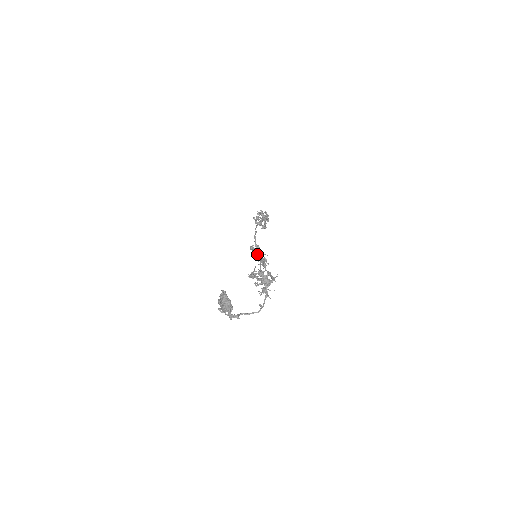
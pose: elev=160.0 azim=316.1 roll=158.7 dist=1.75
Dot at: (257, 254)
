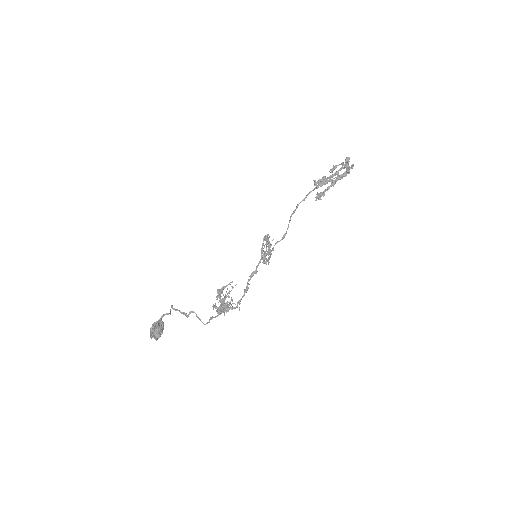
Dot at: (261, 252)
